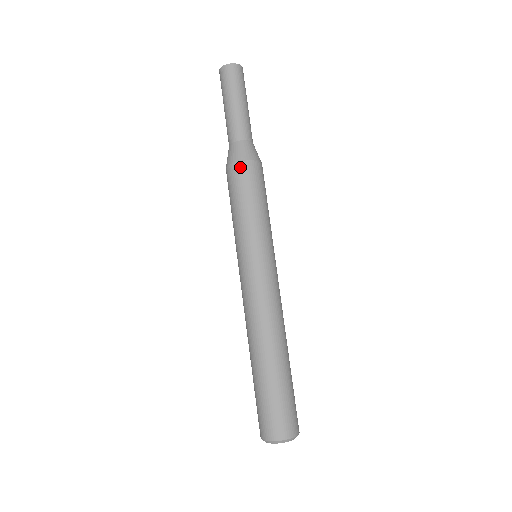
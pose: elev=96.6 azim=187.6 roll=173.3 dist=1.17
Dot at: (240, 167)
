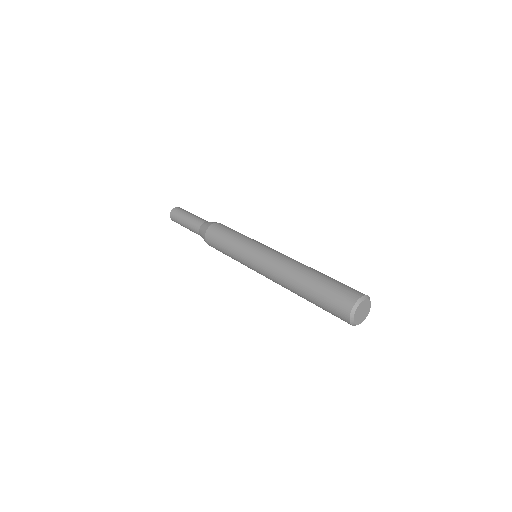
Dot at: (218, 224)
